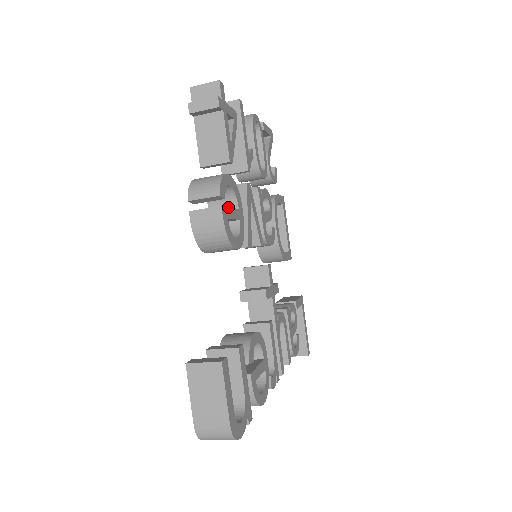
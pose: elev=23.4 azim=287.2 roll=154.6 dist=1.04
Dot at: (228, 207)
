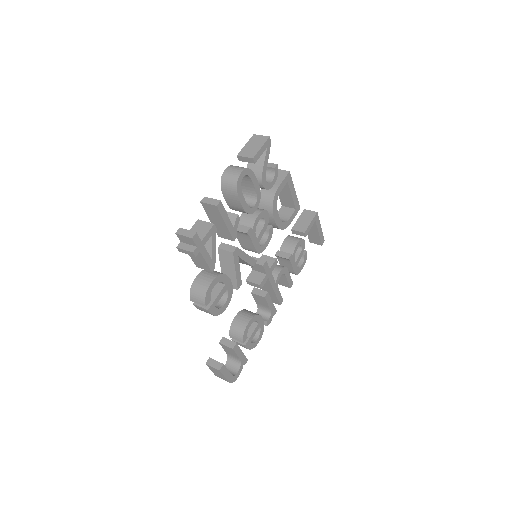
Dot at: (214, 300)
